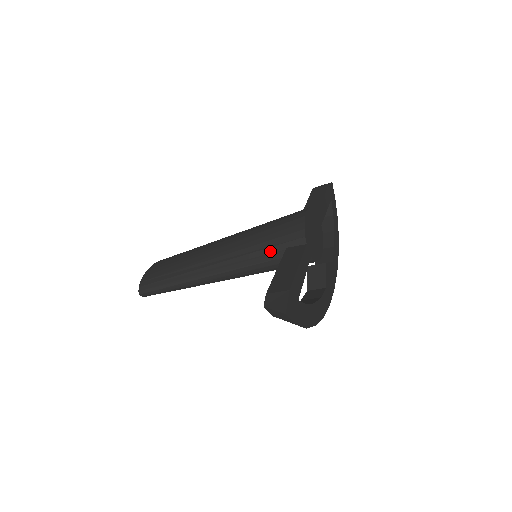
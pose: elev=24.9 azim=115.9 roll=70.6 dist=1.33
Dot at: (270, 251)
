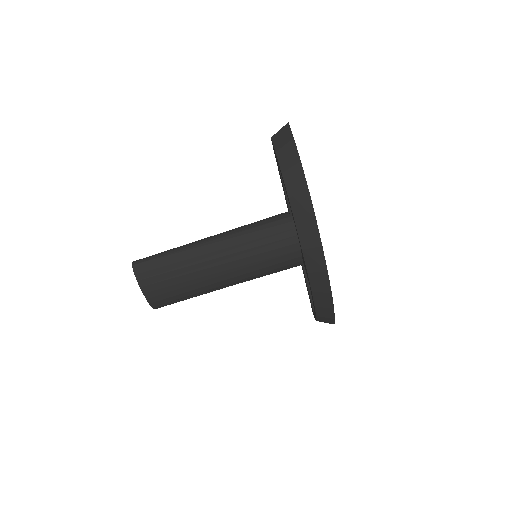
Dot at: (274, 216)
